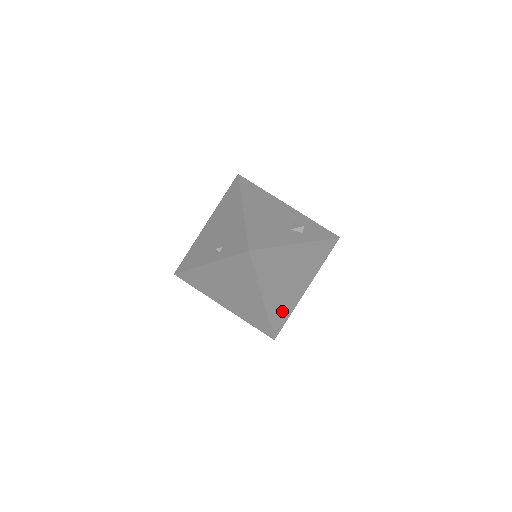
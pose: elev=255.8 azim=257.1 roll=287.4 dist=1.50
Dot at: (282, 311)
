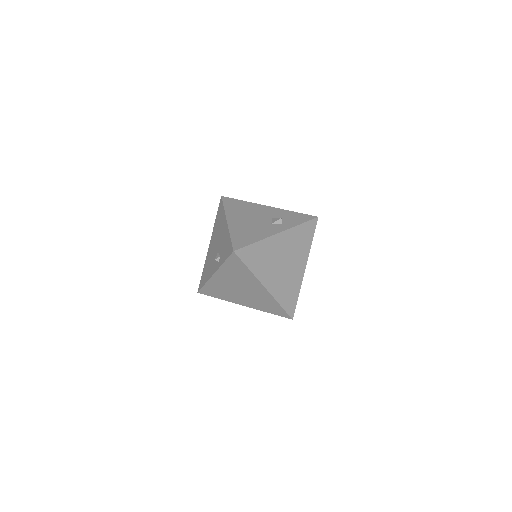
Dot at: (289, 293)
